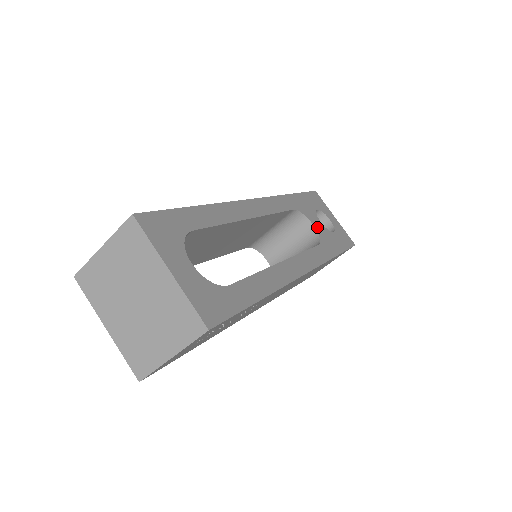
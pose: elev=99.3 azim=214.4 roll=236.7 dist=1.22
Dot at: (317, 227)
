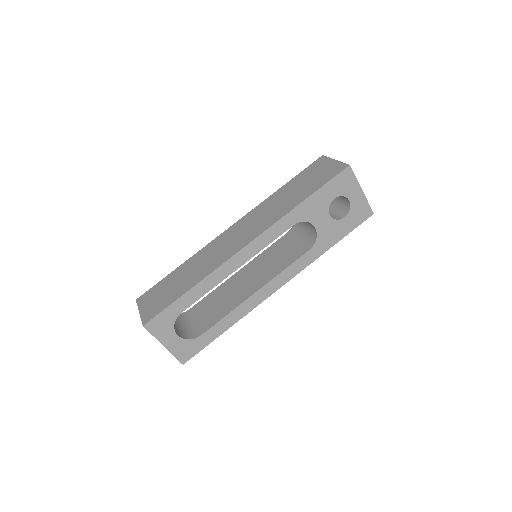
Dot at: (320, 227)
